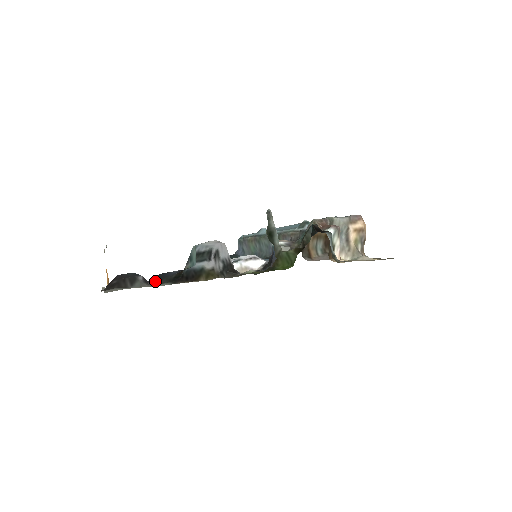
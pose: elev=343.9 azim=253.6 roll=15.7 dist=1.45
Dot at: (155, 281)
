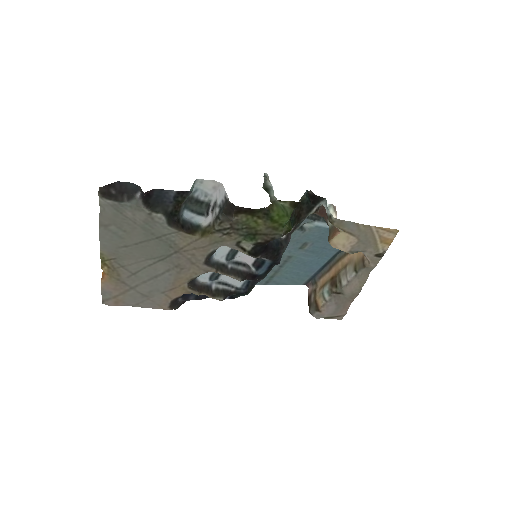
Dot at: (151, 204)
